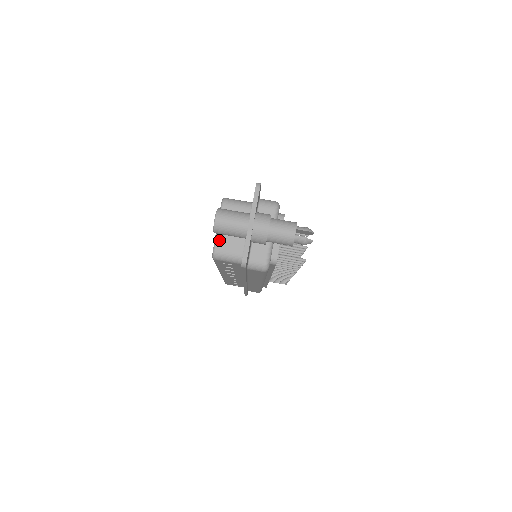
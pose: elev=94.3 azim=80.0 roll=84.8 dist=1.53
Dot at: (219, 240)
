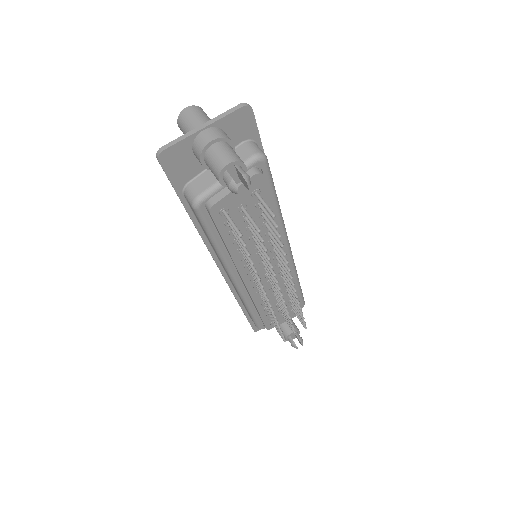
Dot at: occluded
